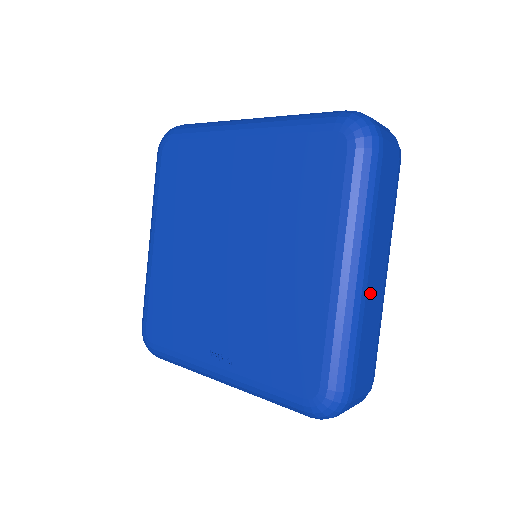
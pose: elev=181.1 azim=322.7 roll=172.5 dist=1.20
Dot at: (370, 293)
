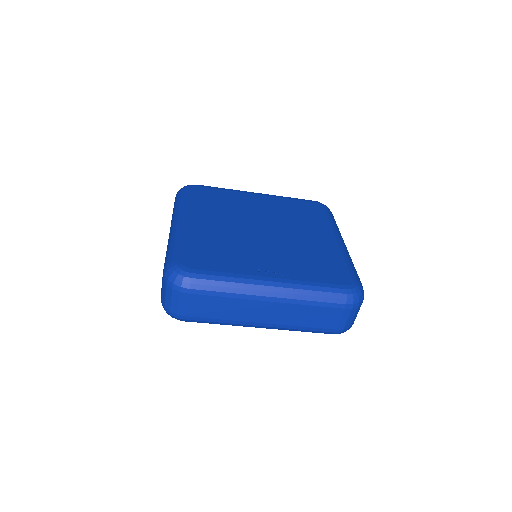
Dot at: occluded
